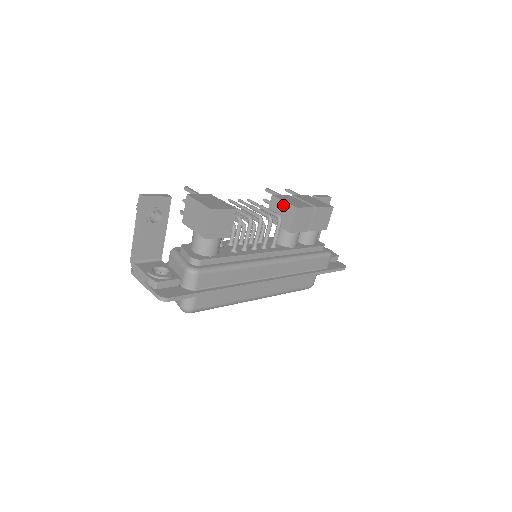
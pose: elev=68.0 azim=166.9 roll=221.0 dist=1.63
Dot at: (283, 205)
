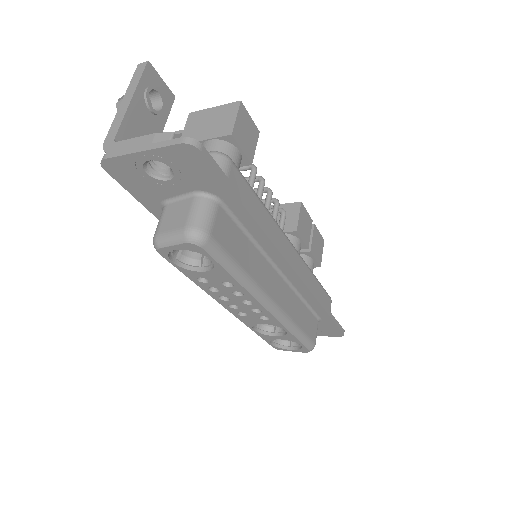
Dot at: occluded
